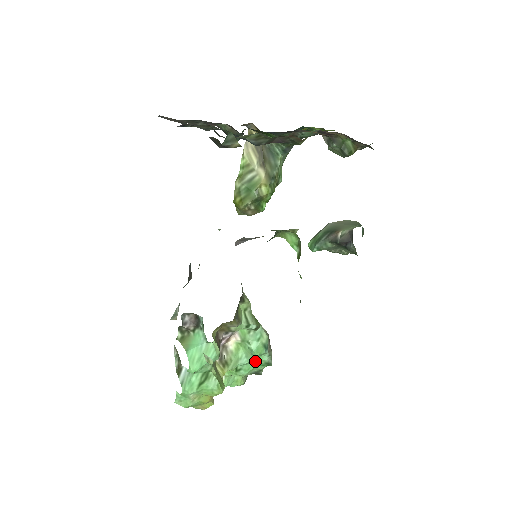
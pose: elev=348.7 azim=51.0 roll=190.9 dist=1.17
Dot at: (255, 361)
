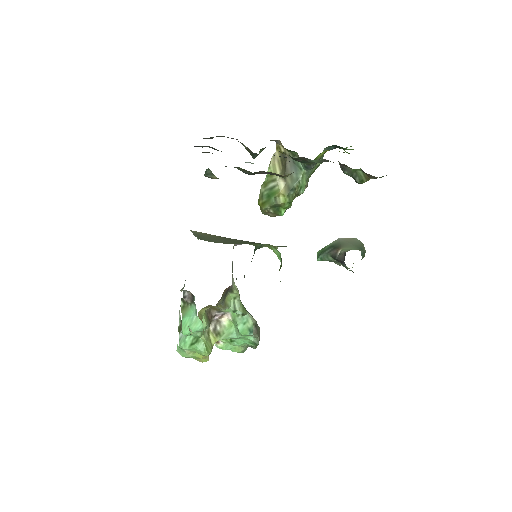
Dot at: (244, 338)
